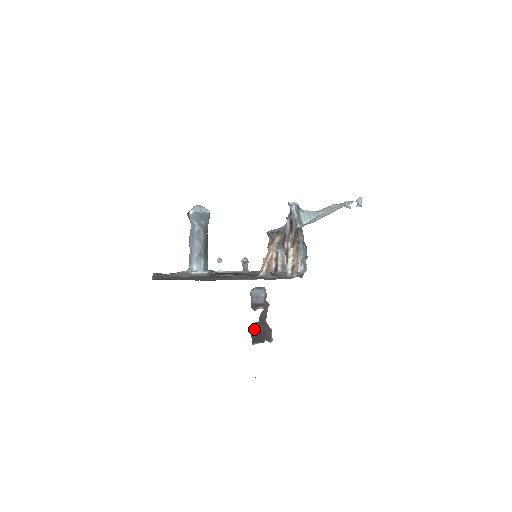
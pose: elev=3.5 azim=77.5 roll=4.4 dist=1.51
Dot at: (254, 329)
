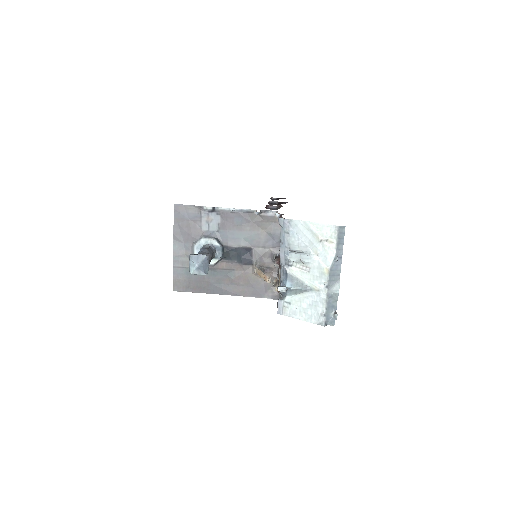
Dot at: occluded
